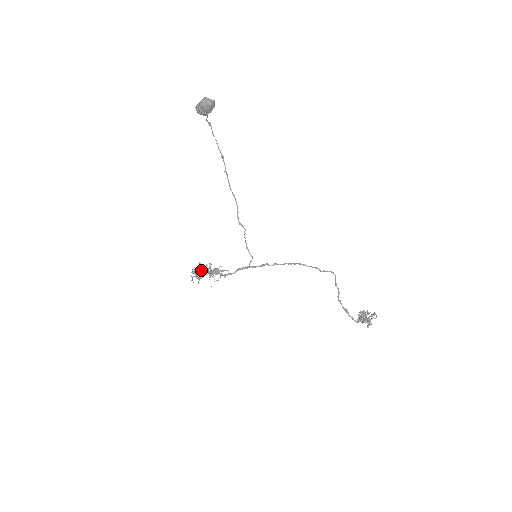
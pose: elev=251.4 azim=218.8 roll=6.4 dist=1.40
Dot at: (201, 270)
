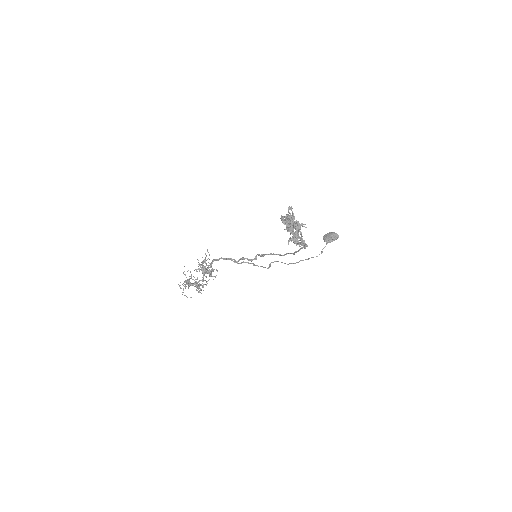
Dot at: (205, 260)
